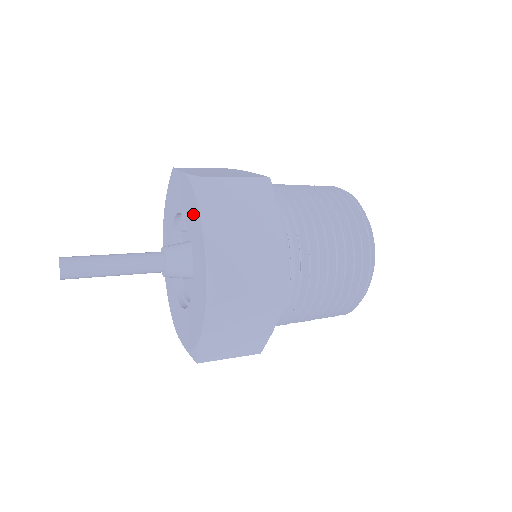
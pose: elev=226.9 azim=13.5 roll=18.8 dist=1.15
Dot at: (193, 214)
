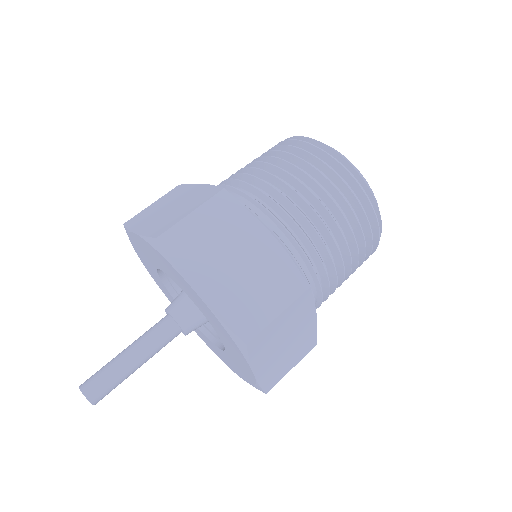
Dot at: (232, 346)
